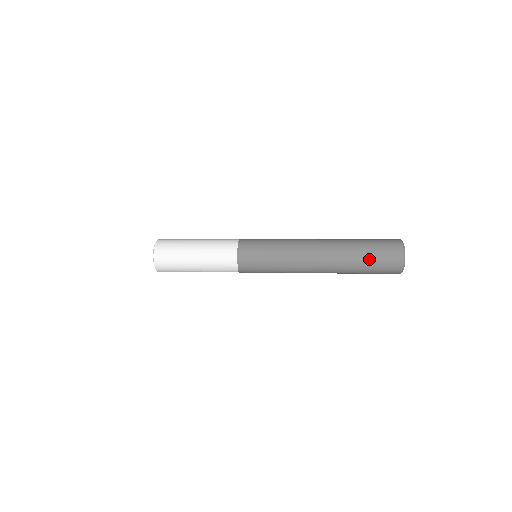
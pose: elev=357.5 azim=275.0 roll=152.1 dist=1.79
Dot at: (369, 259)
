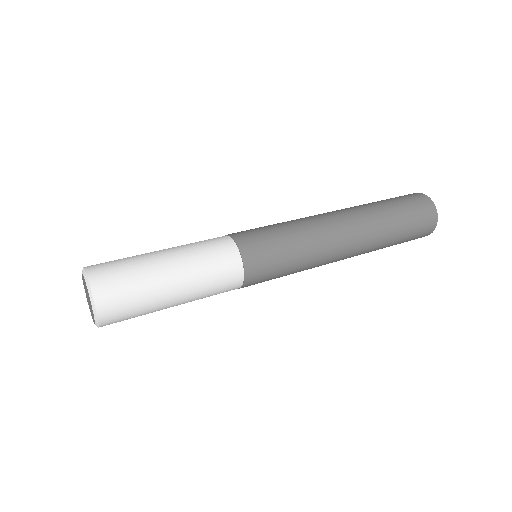
Dot at: (405, 230)
